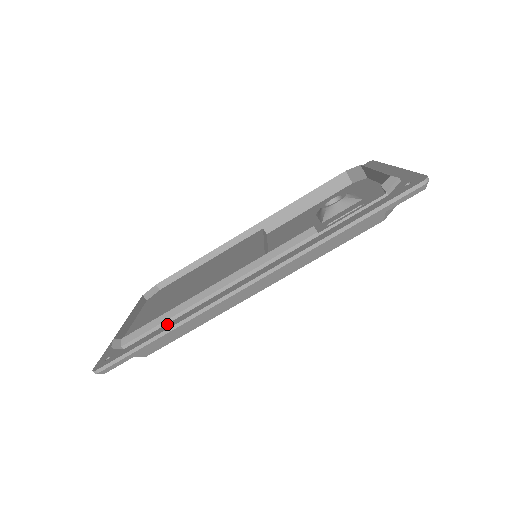
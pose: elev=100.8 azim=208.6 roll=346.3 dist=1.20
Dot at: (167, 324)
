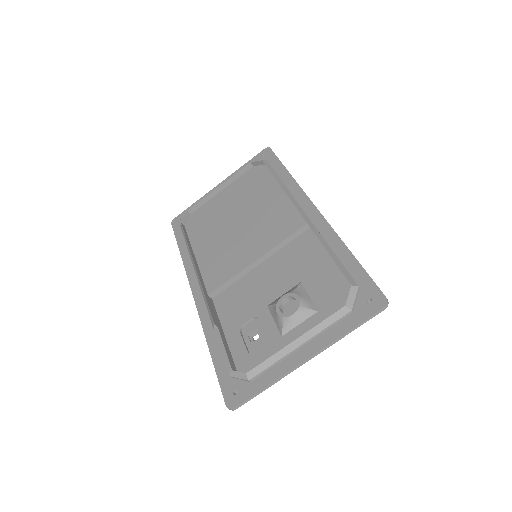
Dot at: (187, 248)
